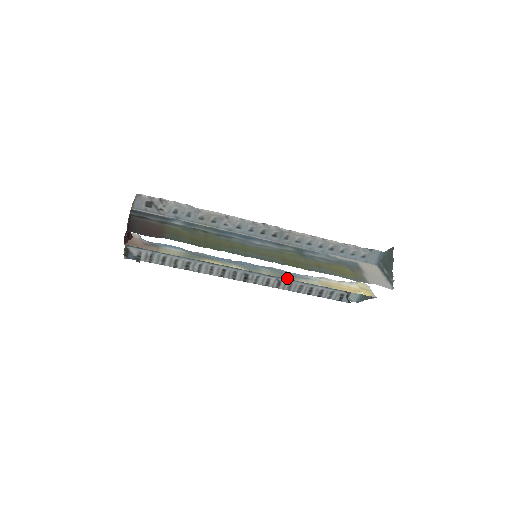
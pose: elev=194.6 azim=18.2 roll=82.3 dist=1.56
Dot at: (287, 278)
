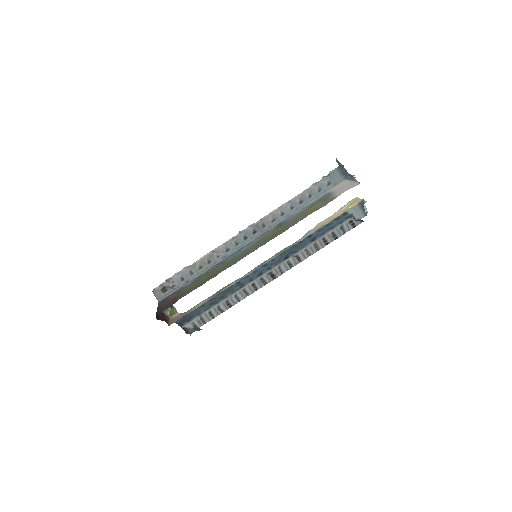
Dot at: occluded
